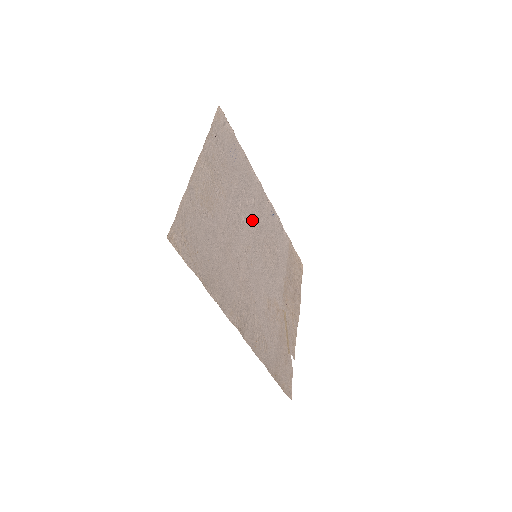
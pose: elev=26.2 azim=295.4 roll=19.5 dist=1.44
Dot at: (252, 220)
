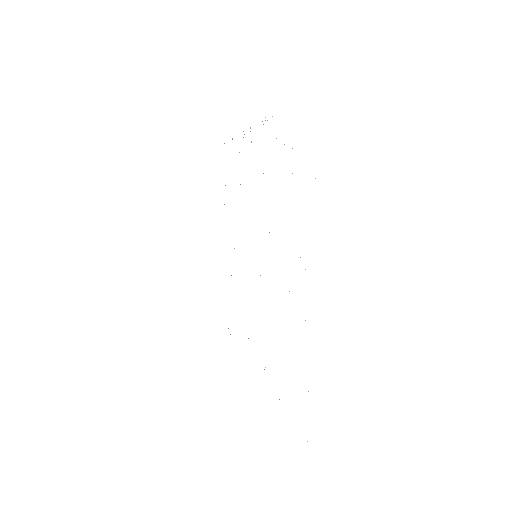
Dot at: occluded
